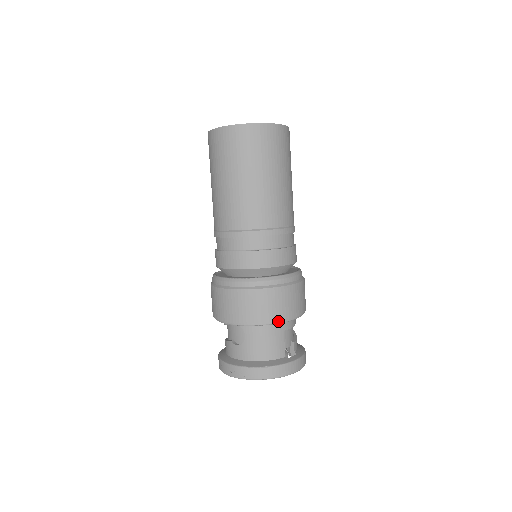
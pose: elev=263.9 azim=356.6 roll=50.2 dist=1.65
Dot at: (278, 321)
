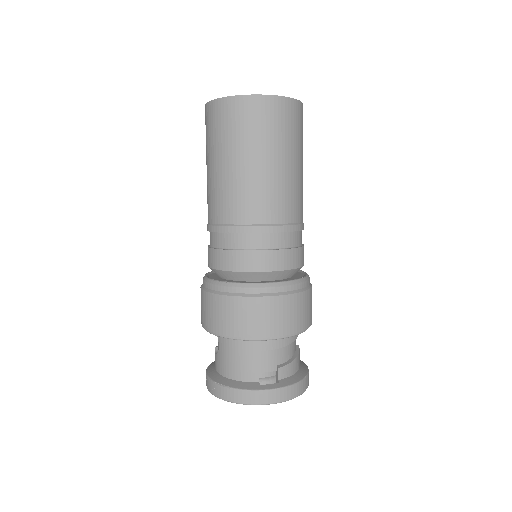
Dot at: (243, 337)
